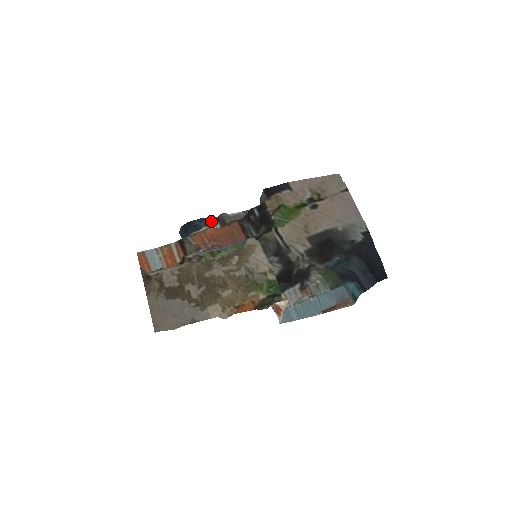
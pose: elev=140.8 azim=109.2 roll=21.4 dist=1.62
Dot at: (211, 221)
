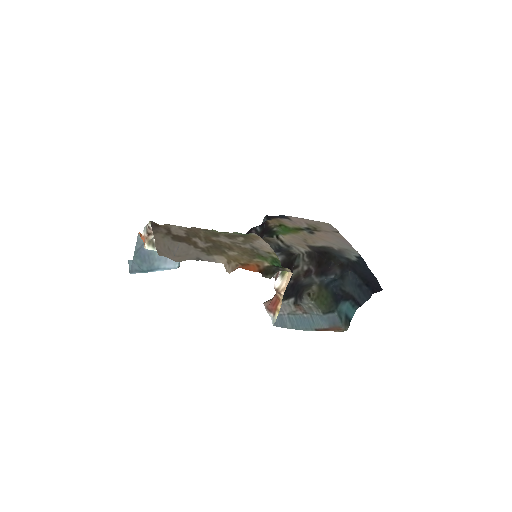
Dot at: occluded
